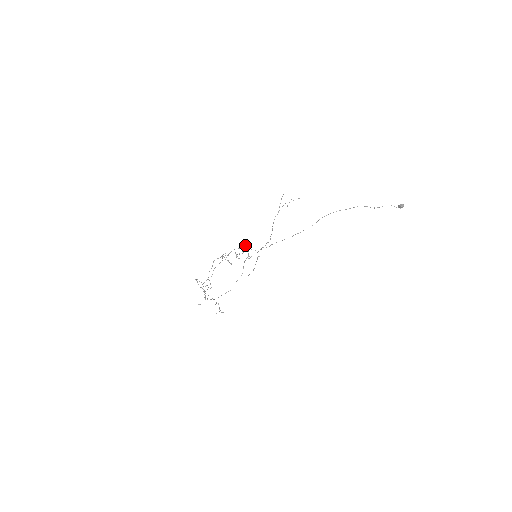
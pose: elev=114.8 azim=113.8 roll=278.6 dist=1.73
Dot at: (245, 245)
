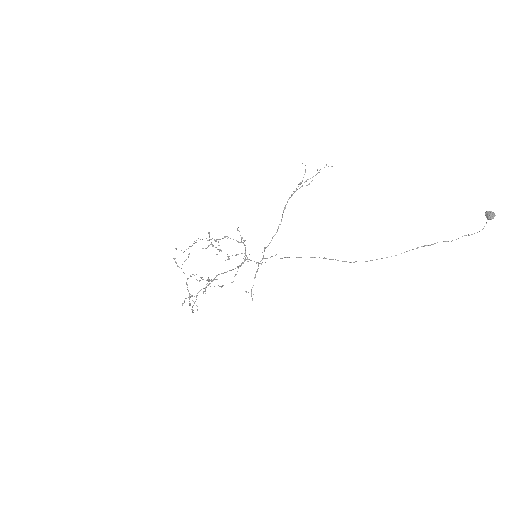
Dot at: occluded
